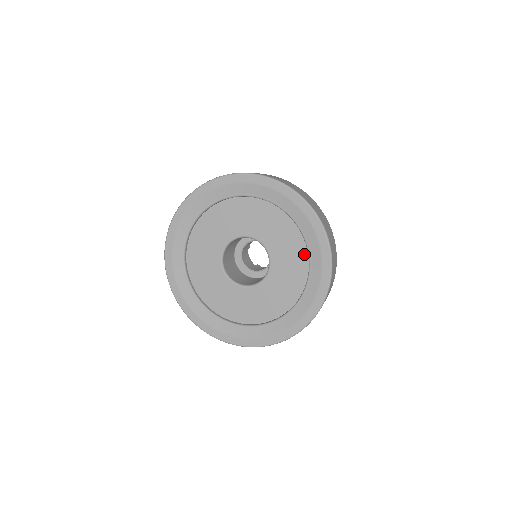
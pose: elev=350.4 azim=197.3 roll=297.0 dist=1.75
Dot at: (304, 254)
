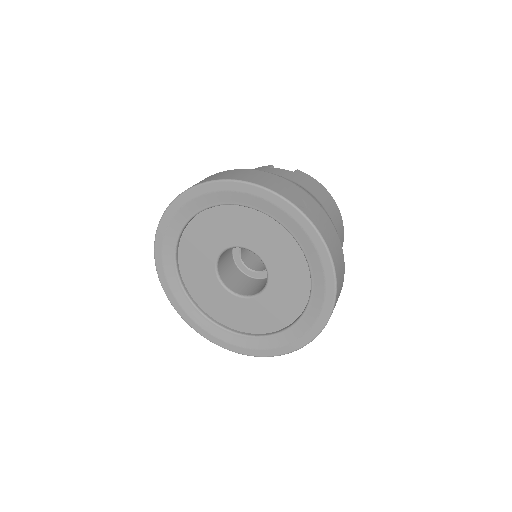
Dot at: (264, 217)
